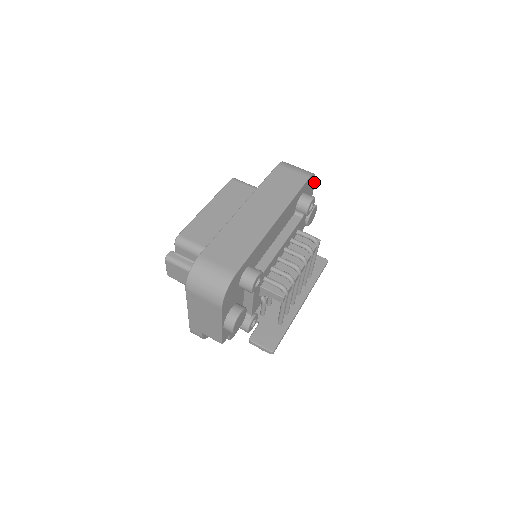
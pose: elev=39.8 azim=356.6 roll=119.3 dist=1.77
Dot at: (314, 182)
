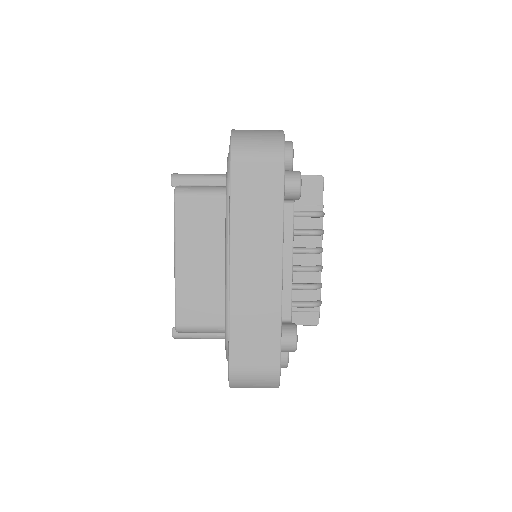
Dot at: occluded
